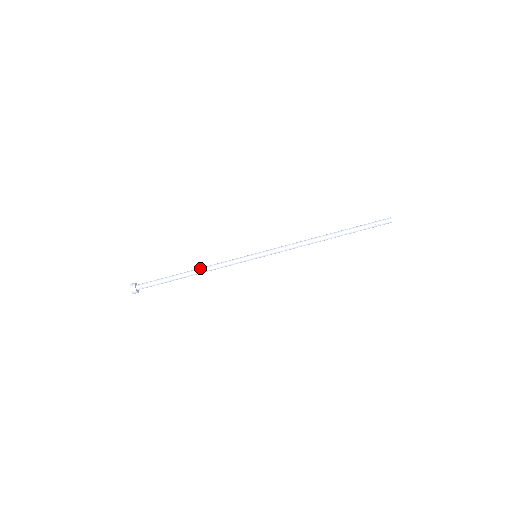
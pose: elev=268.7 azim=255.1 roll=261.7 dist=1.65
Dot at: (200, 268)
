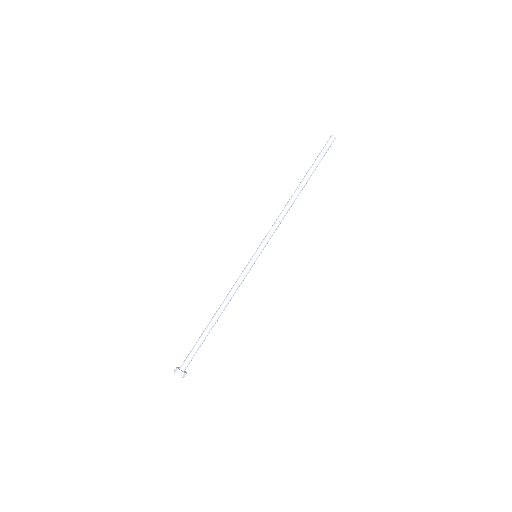
Dot at: (221, 307)
